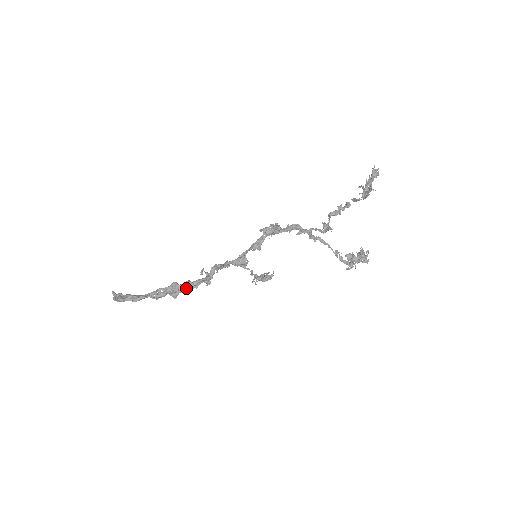
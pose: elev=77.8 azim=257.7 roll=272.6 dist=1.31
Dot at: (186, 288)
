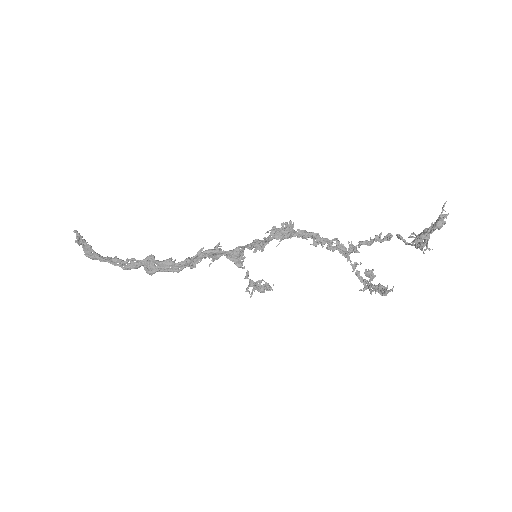
Dot at: (165, 269)
